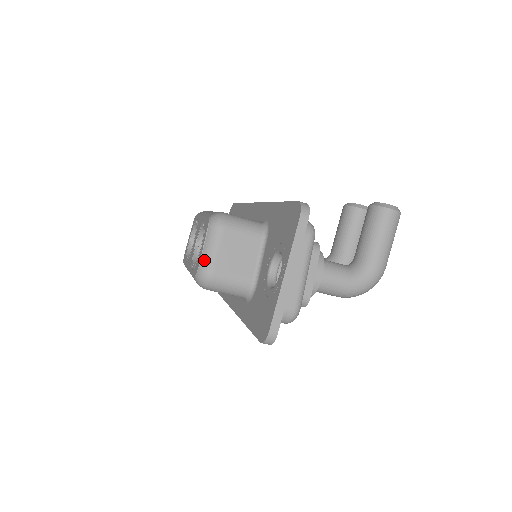
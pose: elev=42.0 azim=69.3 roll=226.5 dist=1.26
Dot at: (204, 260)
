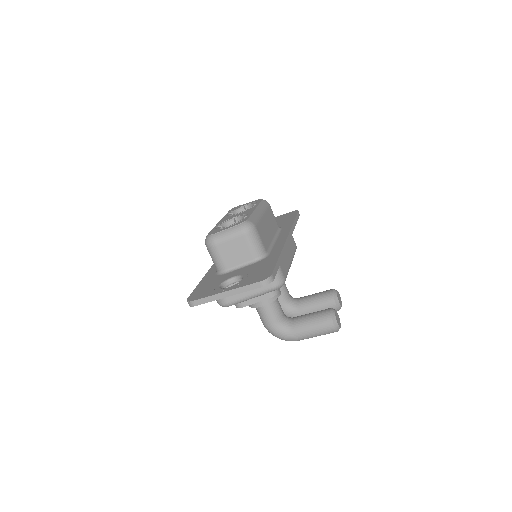
Dot at: (218, 235)
